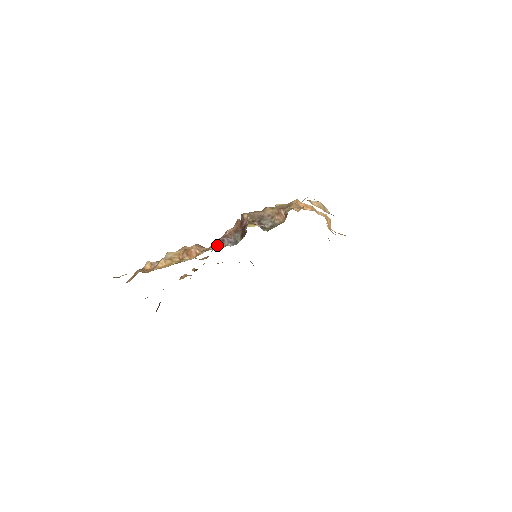
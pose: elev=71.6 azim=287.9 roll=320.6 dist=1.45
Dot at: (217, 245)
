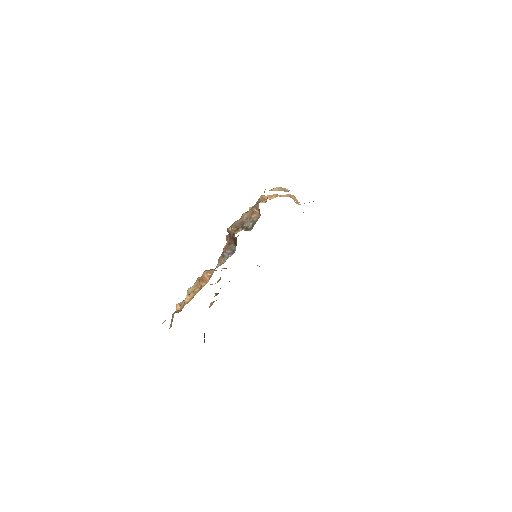
Dot at: (221, 261)
